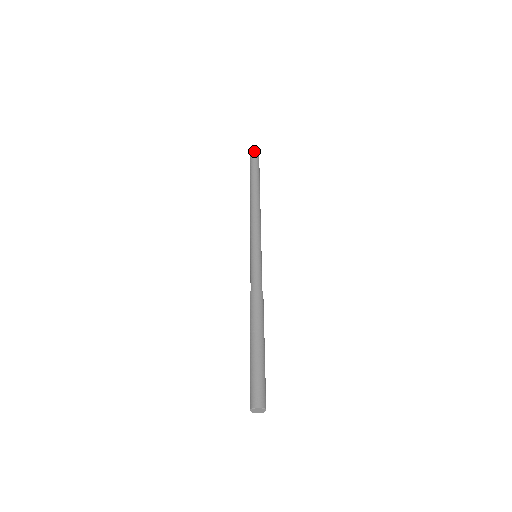
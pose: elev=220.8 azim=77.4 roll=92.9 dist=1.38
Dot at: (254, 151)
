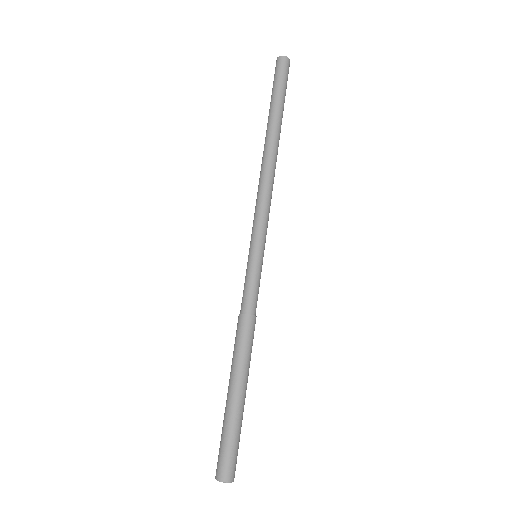
Dot at: (284, 65)
